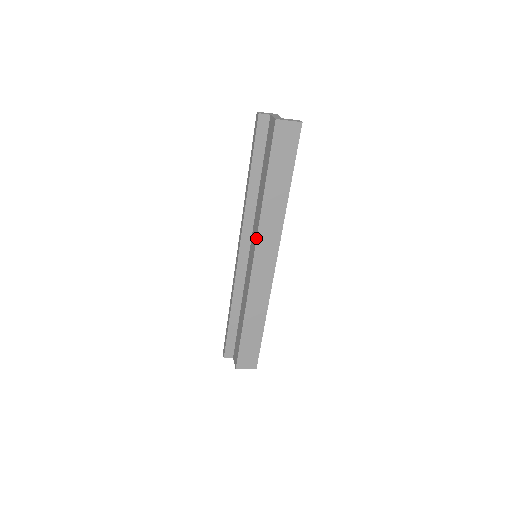
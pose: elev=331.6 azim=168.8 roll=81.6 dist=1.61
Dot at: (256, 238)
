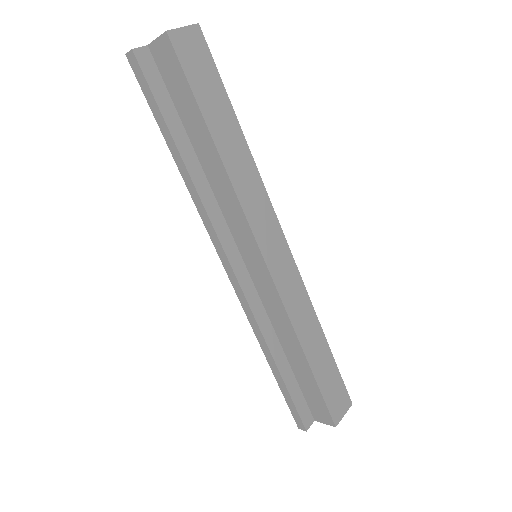
Dot at: (247, 223)
